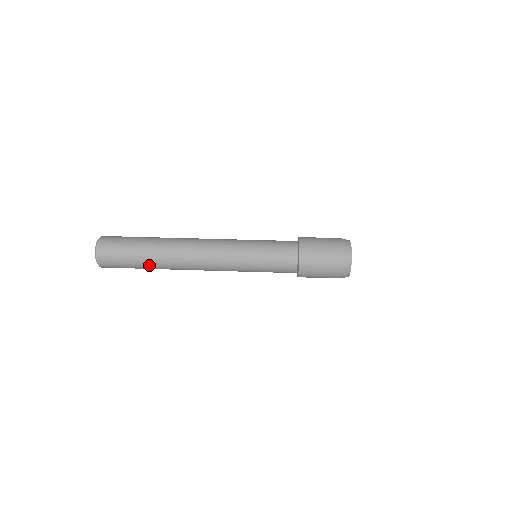
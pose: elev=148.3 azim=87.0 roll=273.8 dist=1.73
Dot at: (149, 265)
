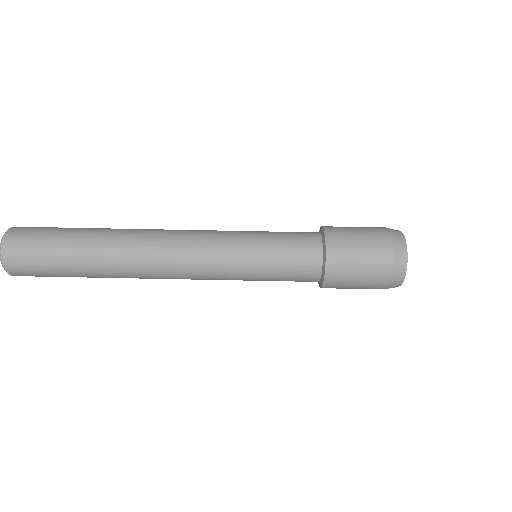
Dot at: occluded
